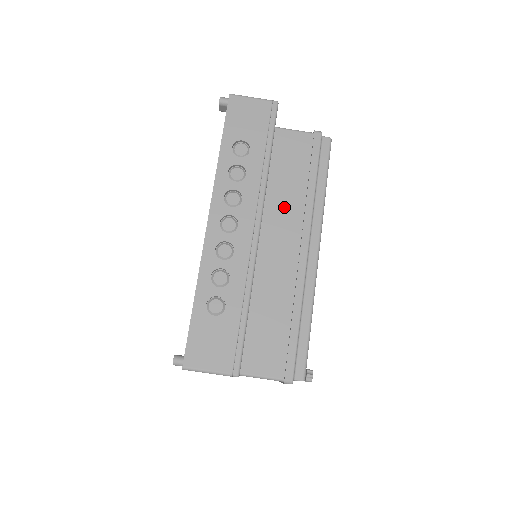
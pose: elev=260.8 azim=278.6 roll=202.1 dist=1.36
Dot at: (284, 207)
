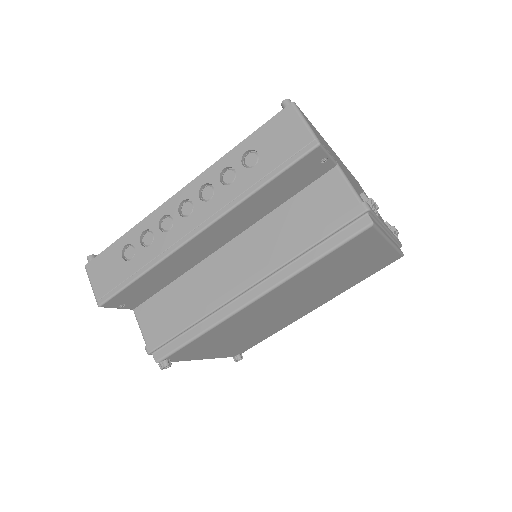
Dot at: (269, 239)
